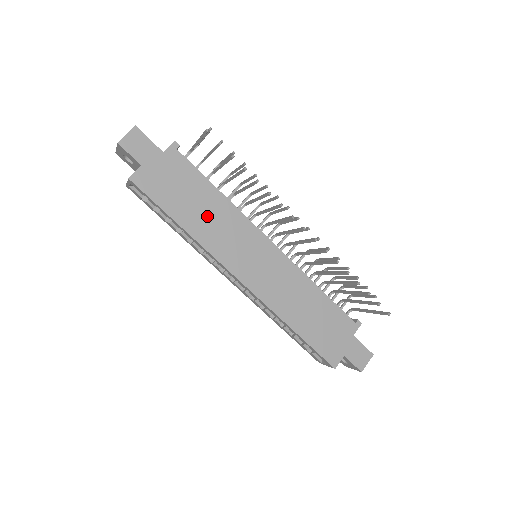
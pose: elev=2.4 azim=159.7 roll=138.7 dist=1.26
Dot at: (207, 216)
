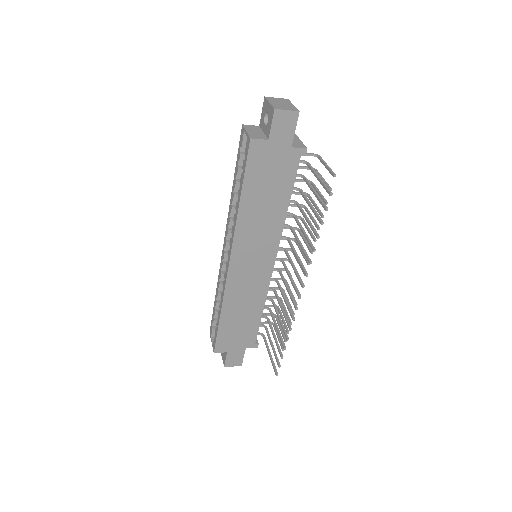
Dot at: (262, 211)
